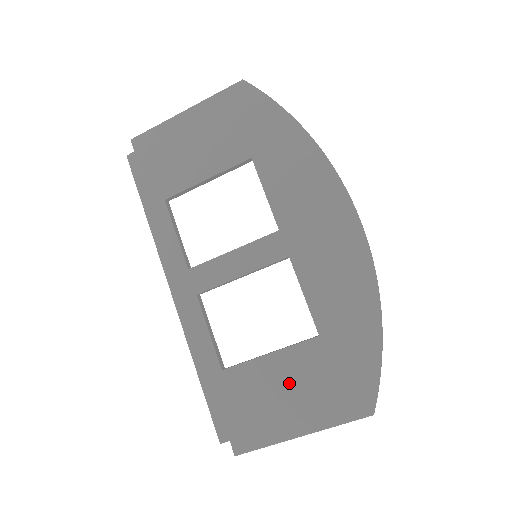
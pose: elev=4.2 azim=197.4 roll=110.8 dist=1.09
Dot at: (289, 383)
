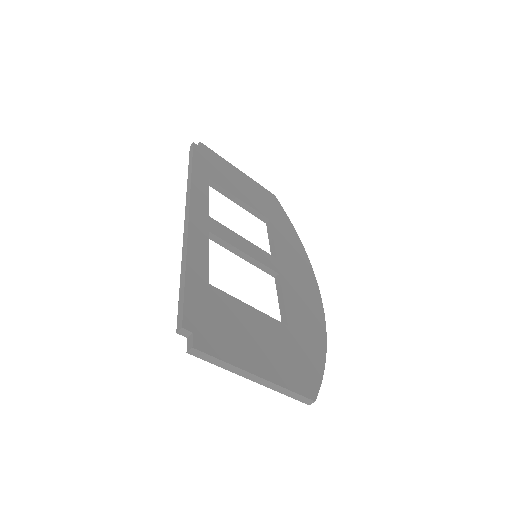
Dot at: (260, 335)
